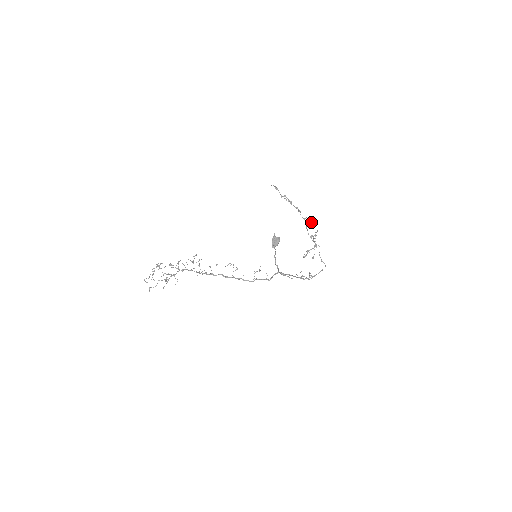
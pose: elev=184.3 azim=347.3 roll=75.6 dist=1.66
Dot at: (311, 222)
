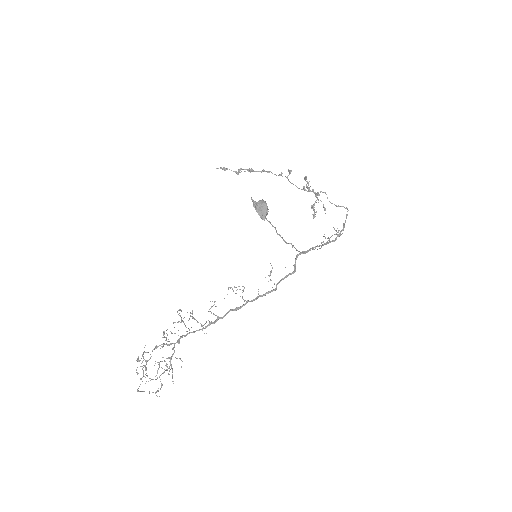
Dot at: occluded
